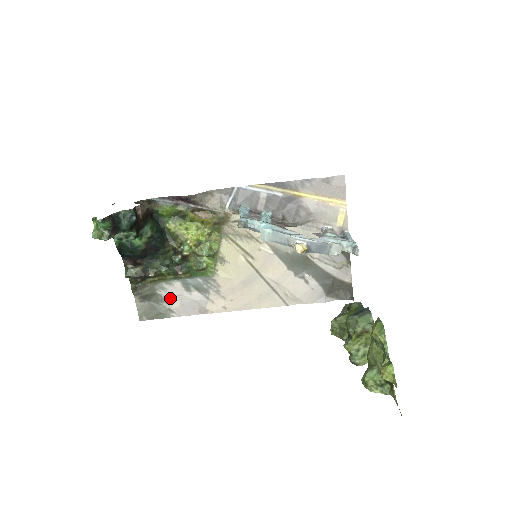
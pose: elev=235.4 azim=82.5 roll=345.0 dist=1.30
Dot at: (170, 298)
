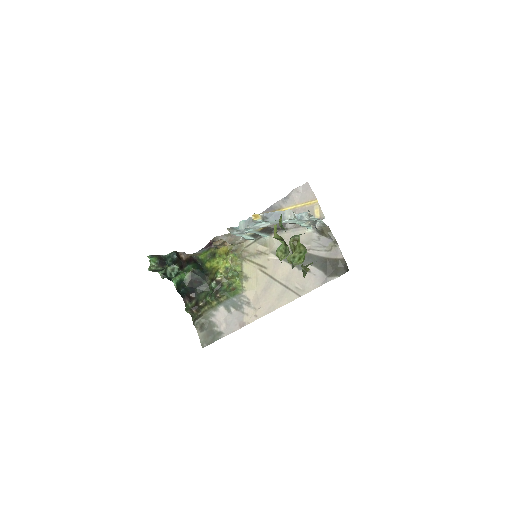
Dot at: (219, 322)
